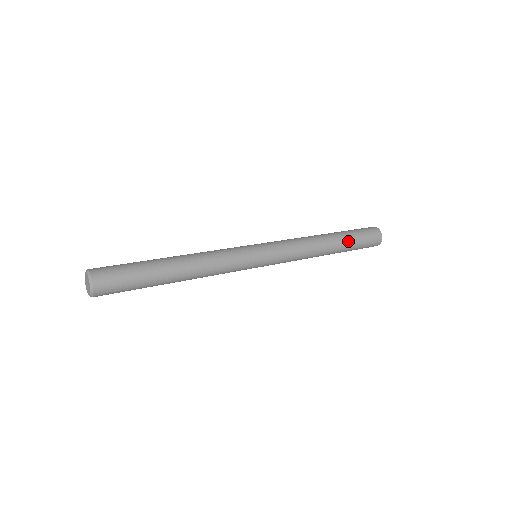
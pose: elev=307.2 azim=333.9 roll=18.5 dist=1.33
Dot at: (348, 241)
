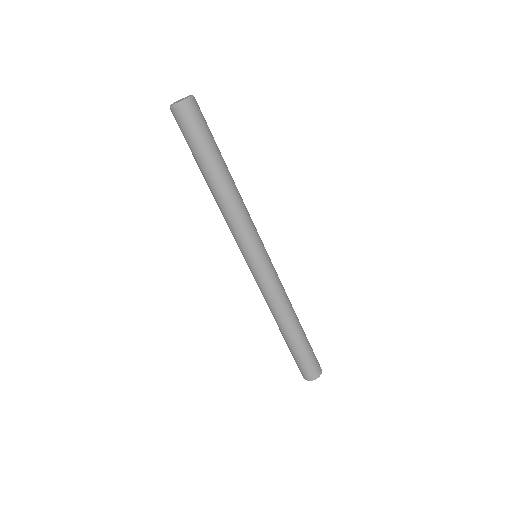
Dot at: (304, 341)
